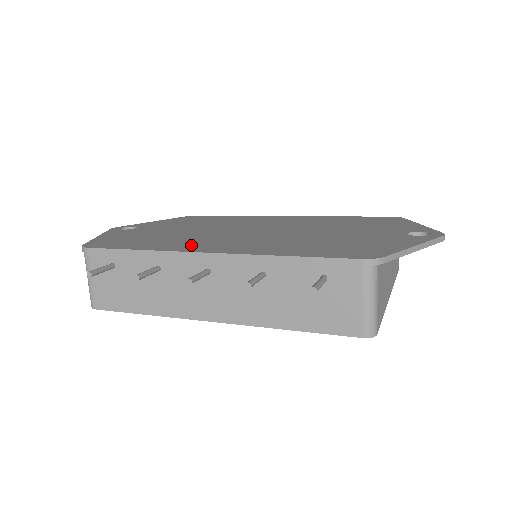
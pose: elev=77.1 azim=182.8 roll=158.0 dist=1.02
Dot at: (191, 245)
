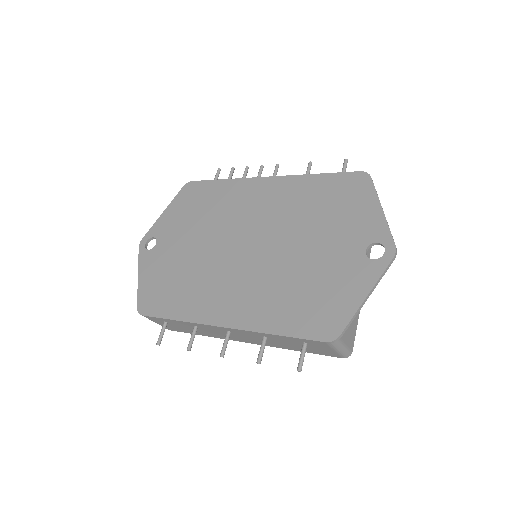
Dot at: (208, 305)
